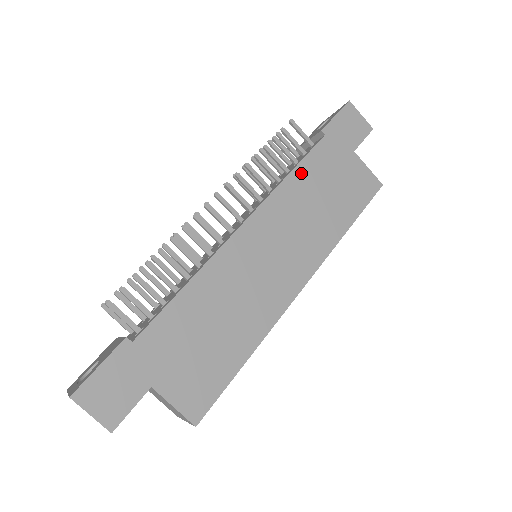
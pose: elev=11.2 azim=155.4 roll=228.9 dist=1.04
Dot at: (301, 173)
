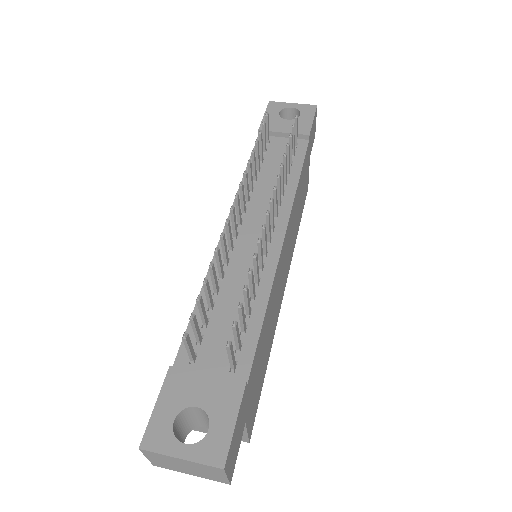
Dot at: occluded
